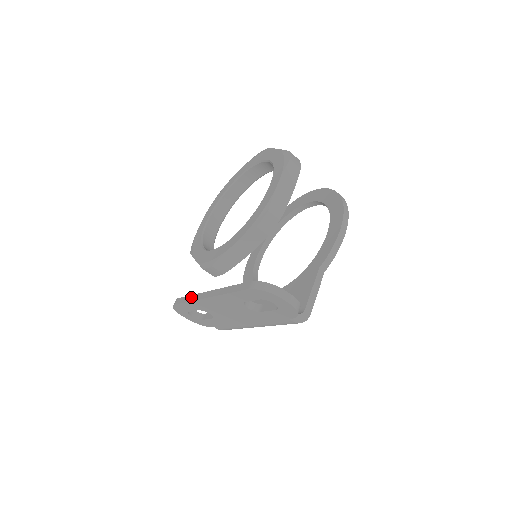
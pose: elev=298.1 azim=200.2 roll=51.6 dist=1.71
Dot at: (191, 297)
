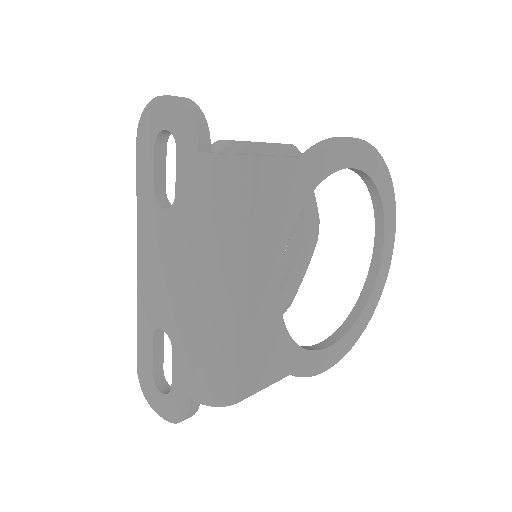
Dot at: occluded
